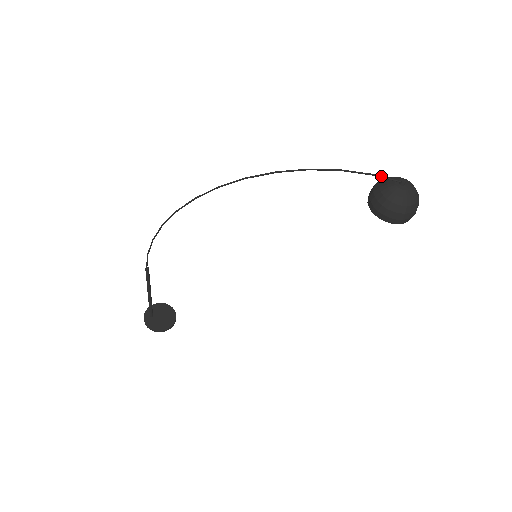
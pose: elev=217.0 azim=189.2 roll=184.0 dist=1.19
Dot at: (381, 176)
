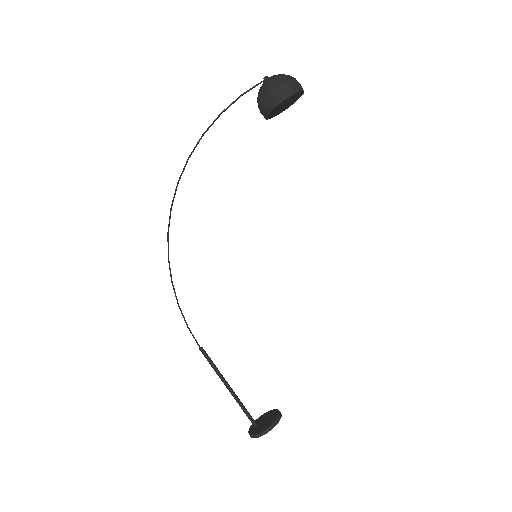
Dot at: (247, 90)
